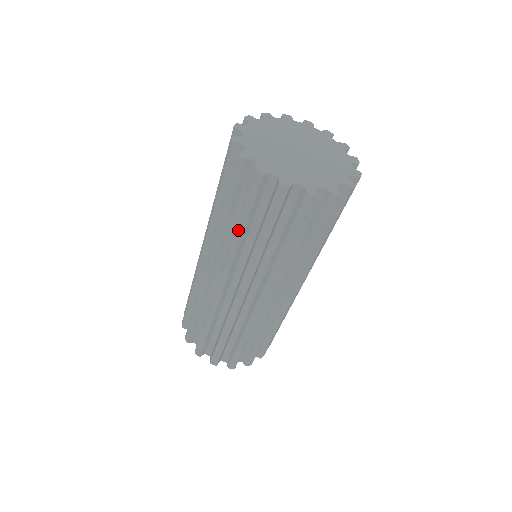
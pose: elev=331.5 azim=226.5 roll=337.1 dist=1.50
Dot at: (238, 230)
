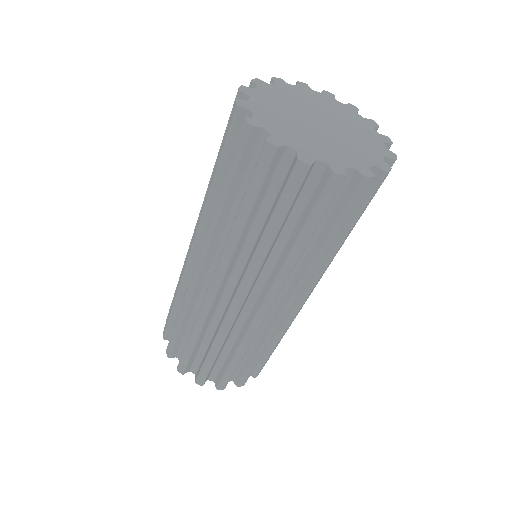
Dot at: (219, 200)
